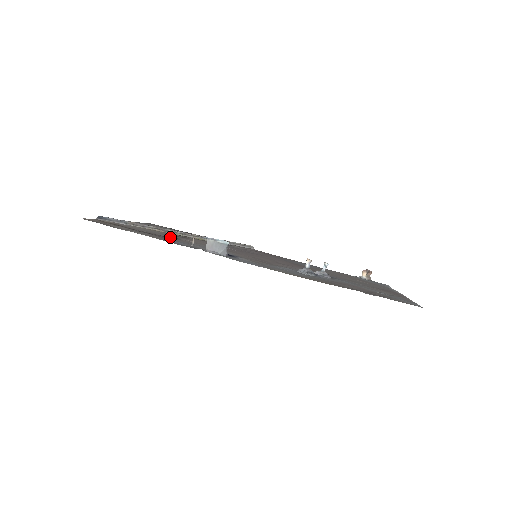
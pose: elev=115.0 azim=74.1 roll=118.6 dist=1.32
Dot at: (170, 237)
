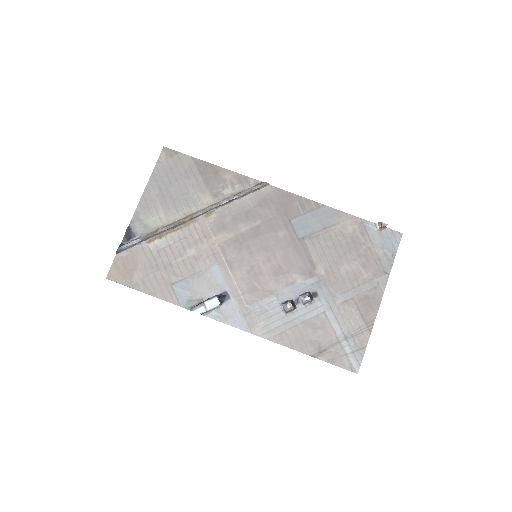
Dot at: (178, 263)
